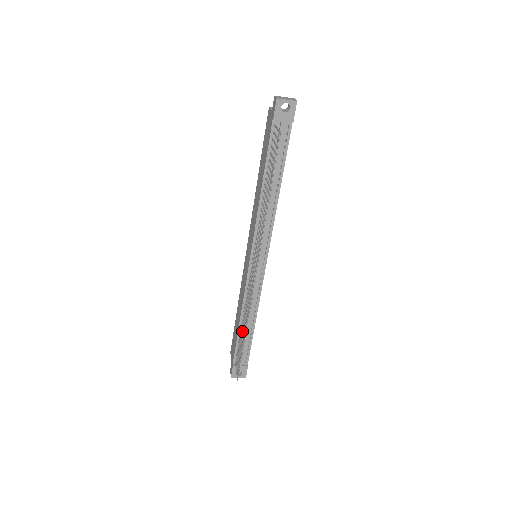
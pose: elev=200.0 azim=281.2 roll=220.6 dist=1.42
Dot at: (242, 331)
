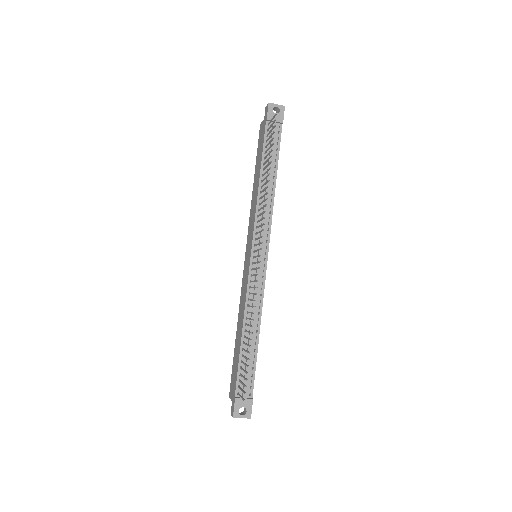
Dot at: (246, 337)
